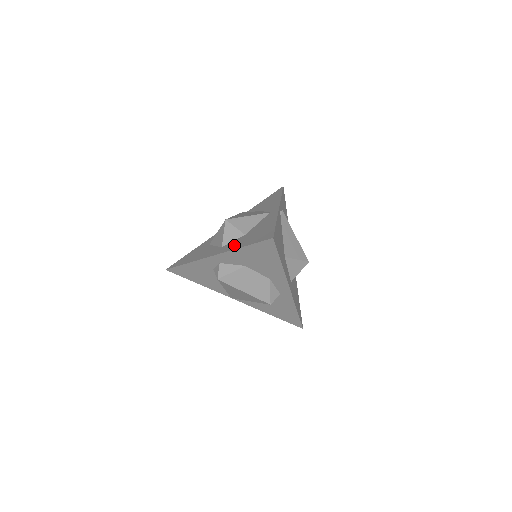
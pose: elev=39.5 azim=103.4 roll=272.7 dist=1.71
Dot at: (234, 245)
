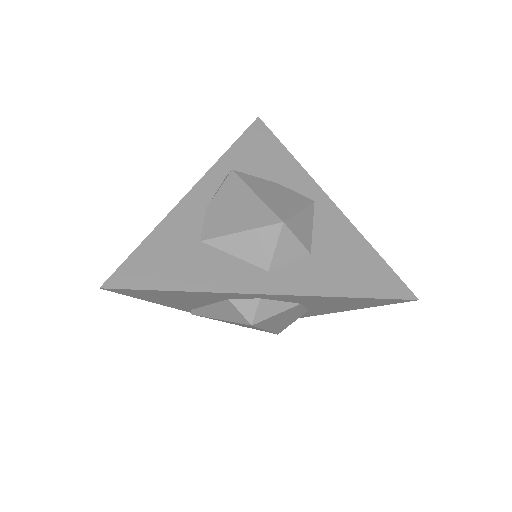
Dot at: (313, 281)
